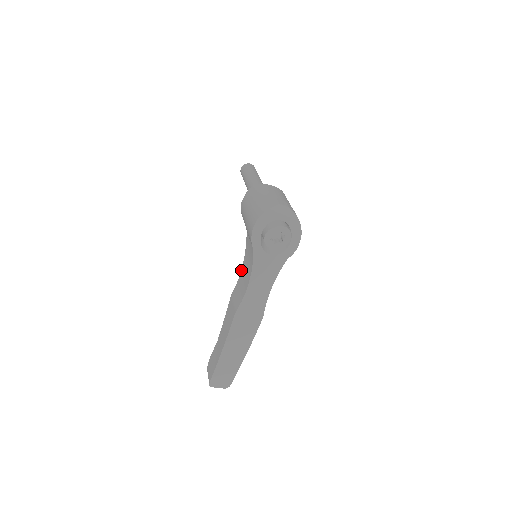
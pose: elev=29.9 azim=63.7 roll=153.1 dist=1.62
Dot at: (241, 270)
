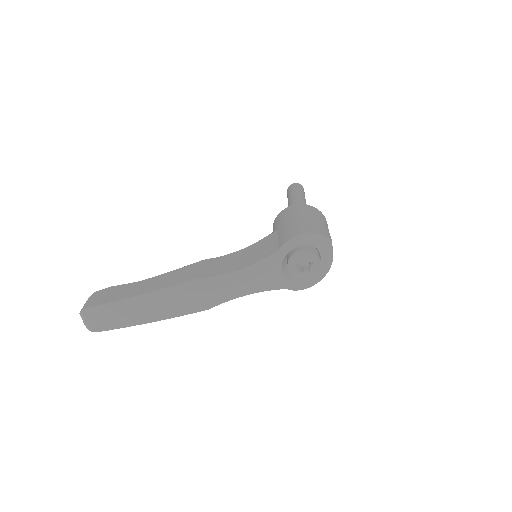
Dot at: occluded
